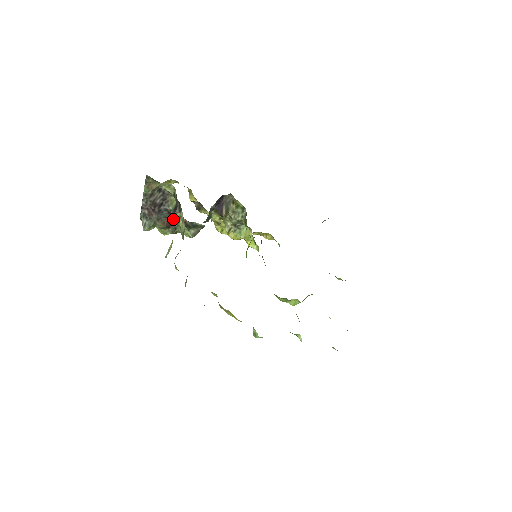
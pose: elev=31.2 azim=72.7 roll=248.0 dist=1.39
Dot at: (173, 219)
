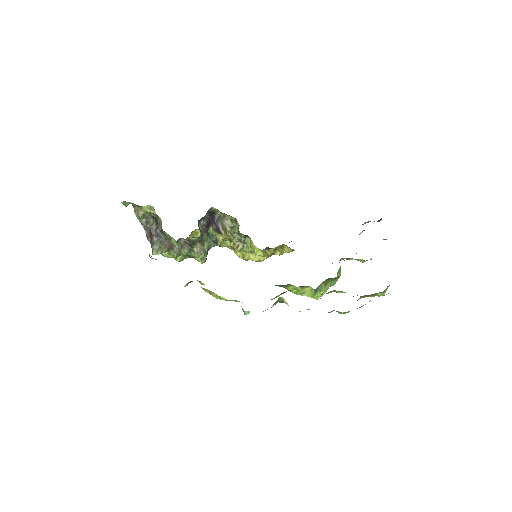
Dot at: (166, 236)
